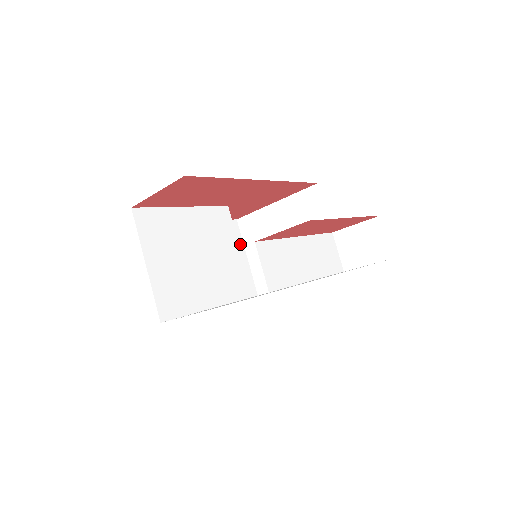
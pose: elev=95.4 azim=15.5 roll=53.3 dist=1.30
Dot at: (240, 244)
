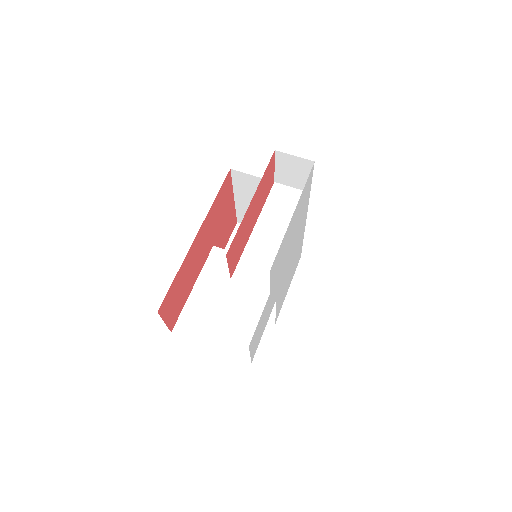
Dot at: occluded
